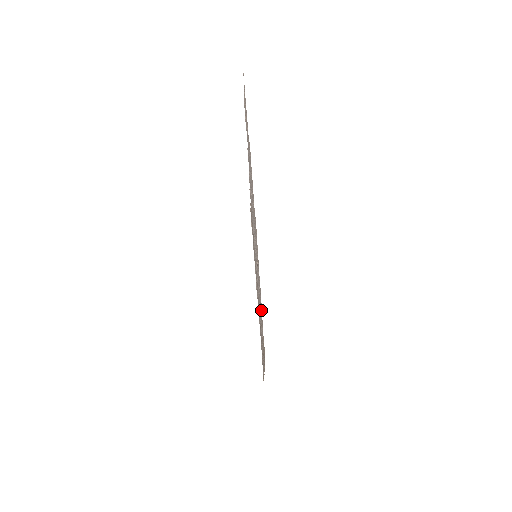
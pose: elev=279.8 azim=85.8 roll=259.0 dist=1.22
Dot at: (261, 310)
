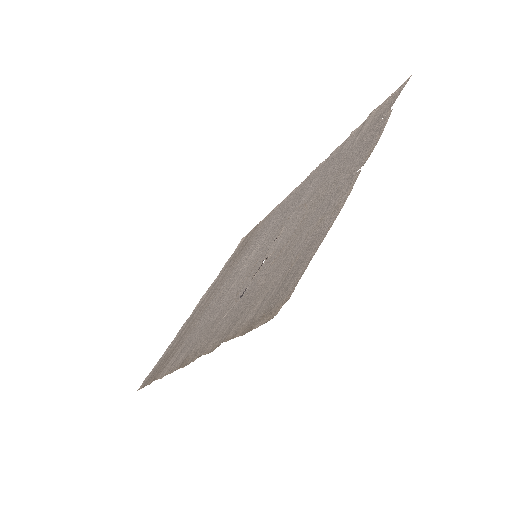
Dot at: (266, 290)
